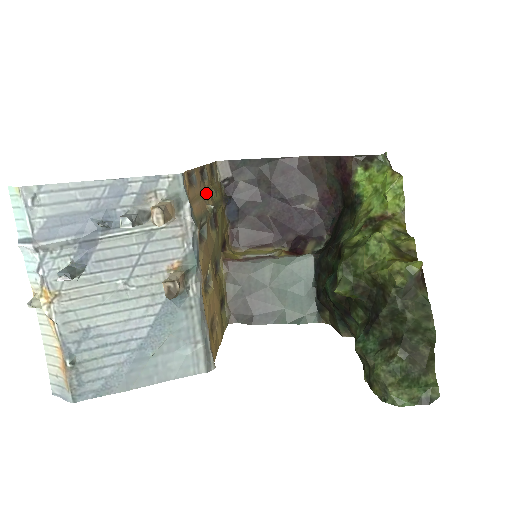
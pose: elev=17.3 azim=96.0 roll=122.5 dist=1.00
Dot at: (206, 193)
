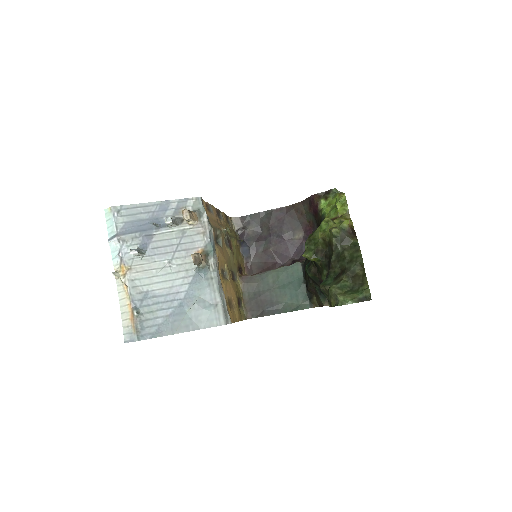
Dot at: (222, 225)
